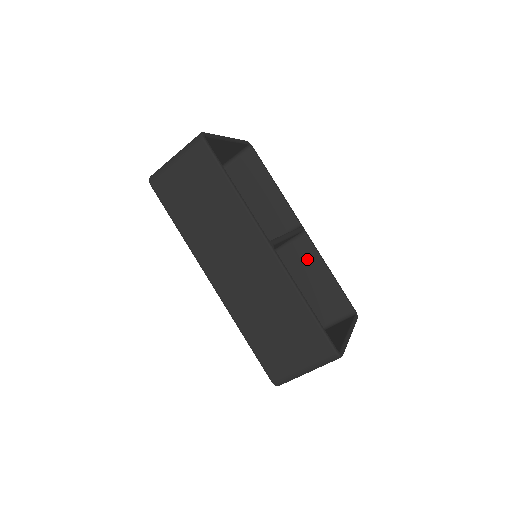
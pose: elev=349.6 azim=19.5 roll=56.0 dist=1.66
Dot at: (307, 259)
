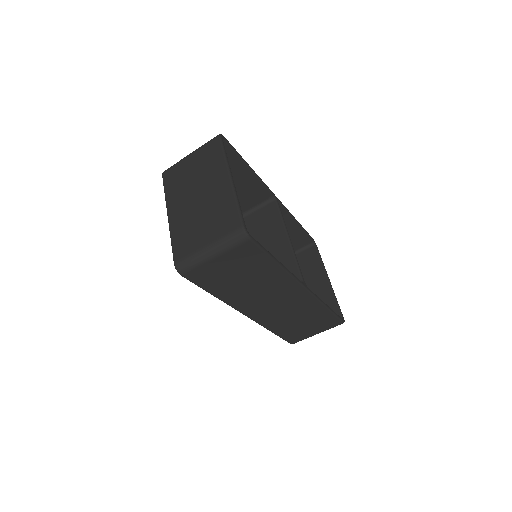
Dot at: occluded
